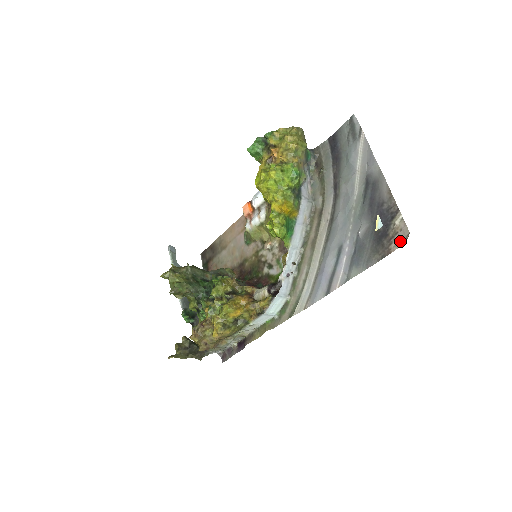
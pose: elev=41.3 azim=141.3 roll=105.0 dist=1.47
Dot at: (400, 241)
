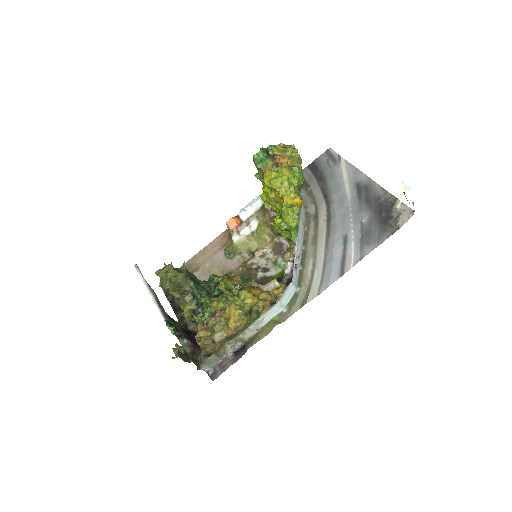
Dot at: (406, 218)
